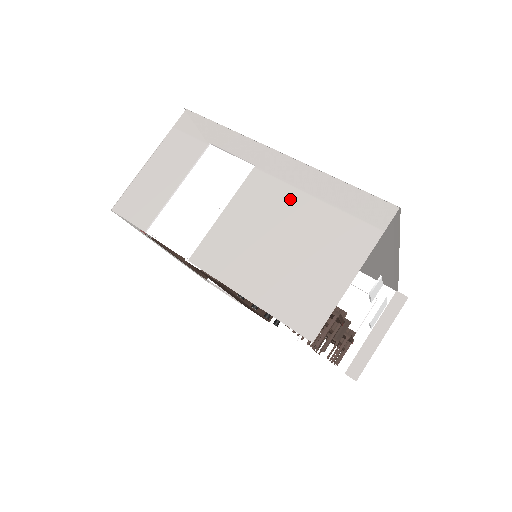
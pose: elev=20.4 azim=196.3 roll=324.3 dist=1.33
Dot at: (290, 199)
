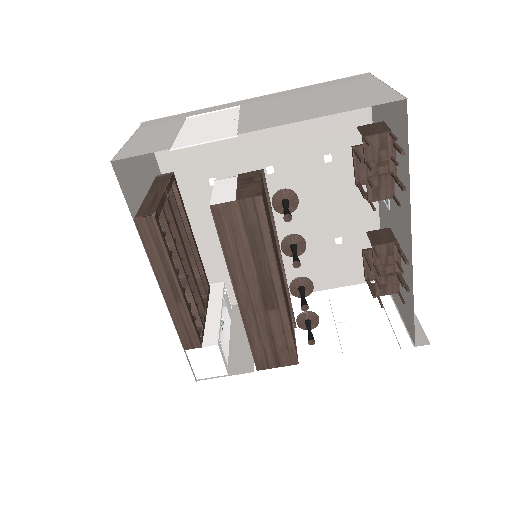
Dot at: (289, 97)
